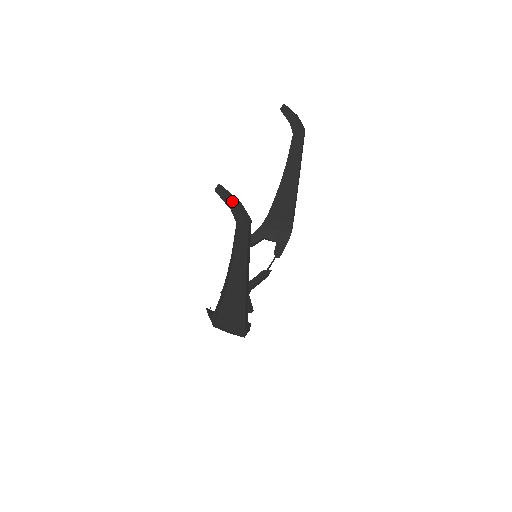
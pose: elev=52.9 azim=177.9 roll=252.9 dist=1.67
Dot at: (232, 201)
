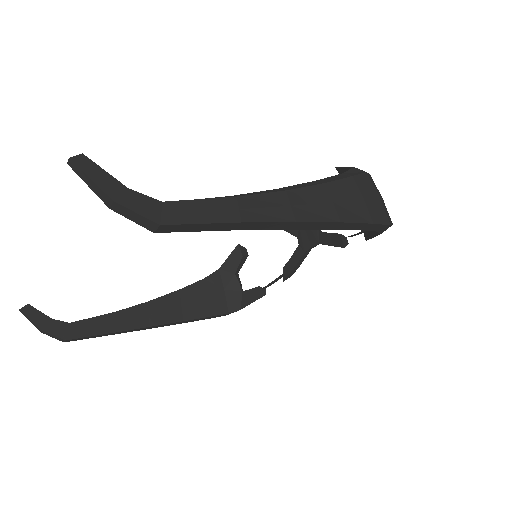
Dot at: (37, 326)
